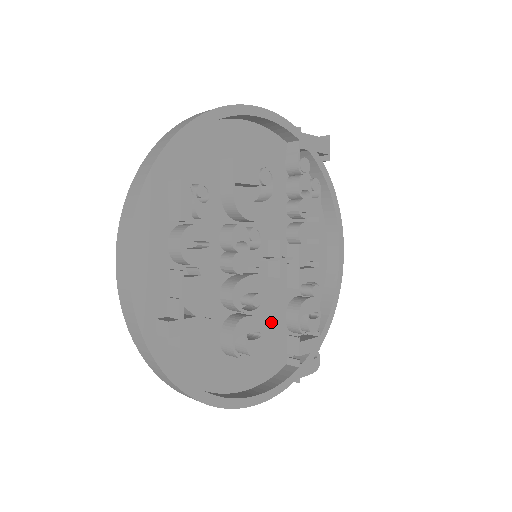
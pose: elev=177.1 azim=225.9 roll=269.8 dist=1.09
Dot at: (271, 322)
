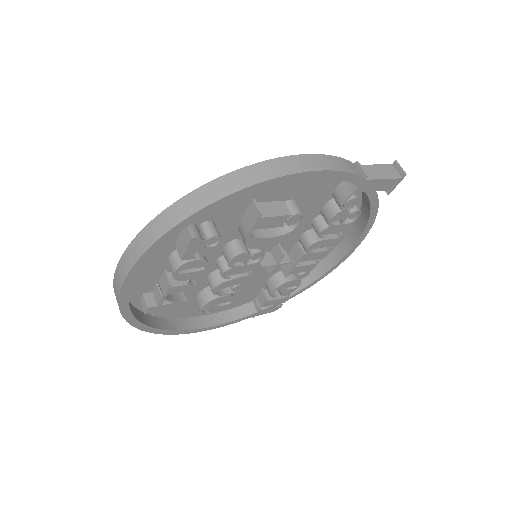
Dot at: (251, 284)
